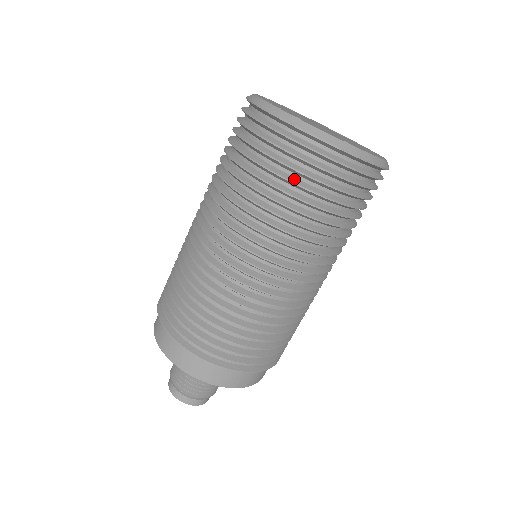
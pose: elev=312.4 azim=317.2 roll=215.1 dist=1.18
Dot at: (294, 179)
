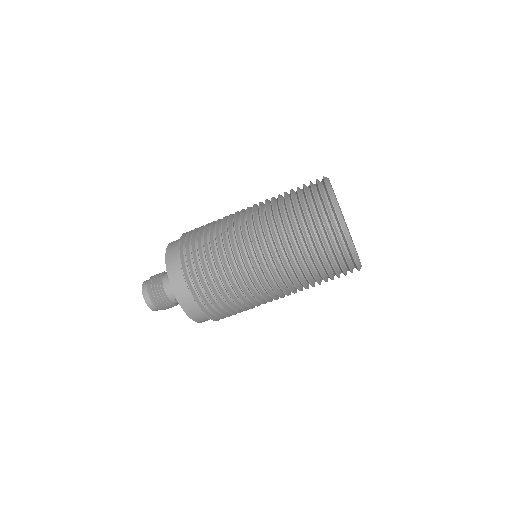
Dot at: (311, 226)
